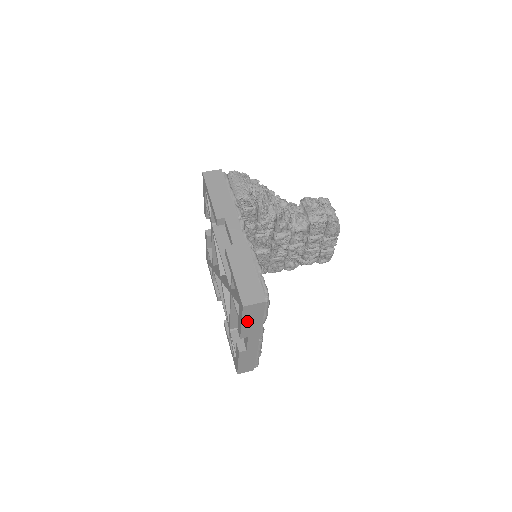
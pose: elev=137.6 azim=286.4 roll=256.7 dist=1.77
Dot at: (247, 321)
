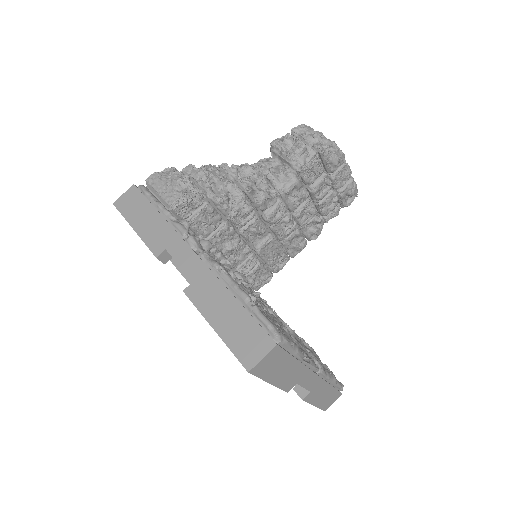
Dot at: (275, 376)
